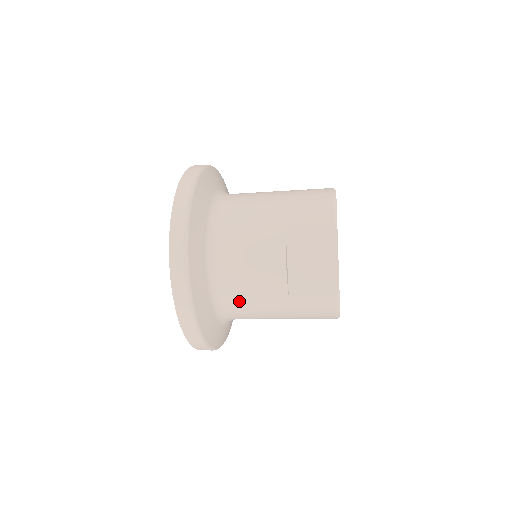
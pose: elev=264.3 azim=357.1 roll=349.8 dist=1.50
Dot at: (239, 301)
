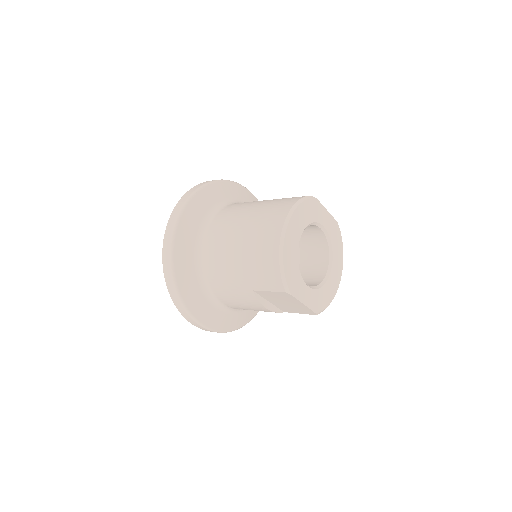
Dot at: occluded
